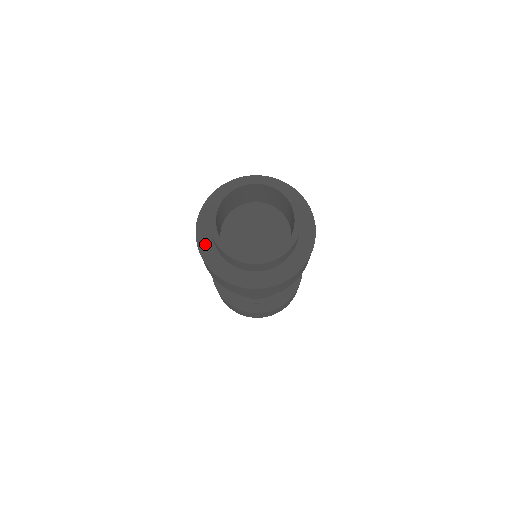
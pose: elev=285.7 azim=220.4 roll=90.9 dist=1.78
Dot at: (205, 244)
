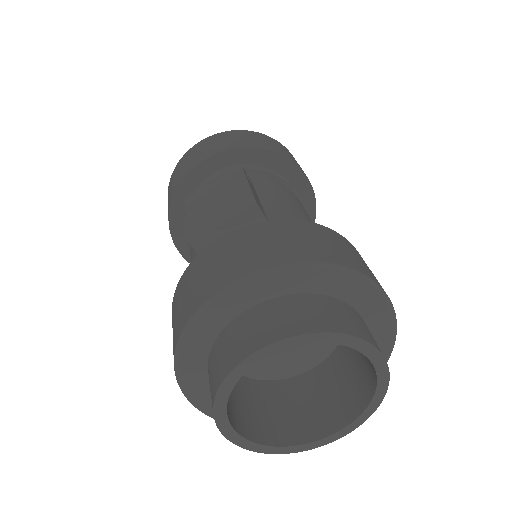
Dot at: (190, 368)
